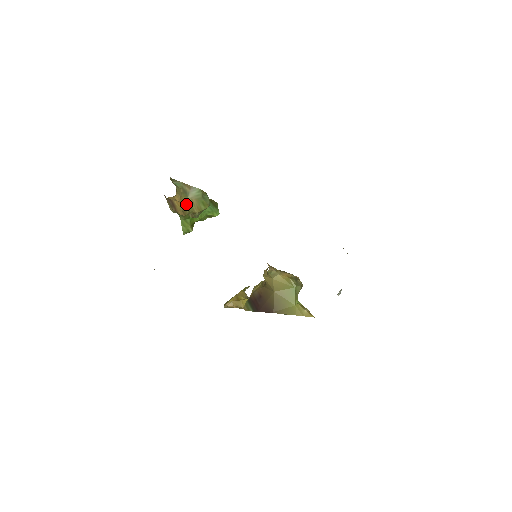
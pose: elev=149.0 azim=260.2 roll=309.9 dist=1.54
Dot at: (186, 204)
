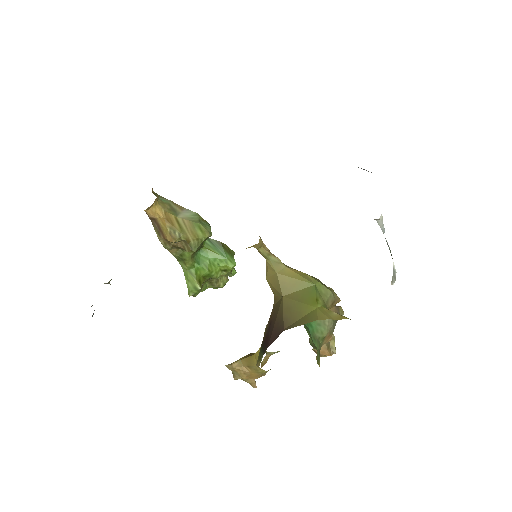
Dot at: (174, 224)
